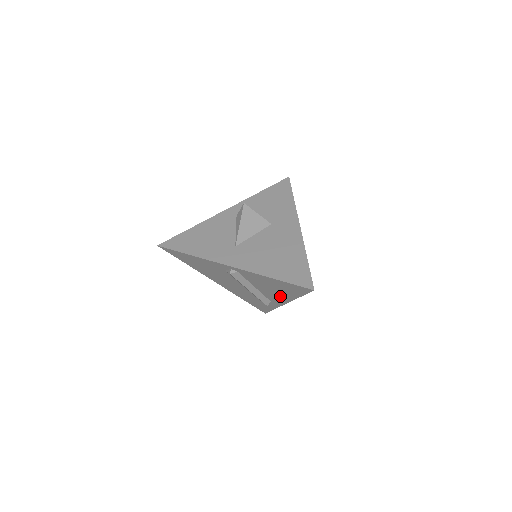
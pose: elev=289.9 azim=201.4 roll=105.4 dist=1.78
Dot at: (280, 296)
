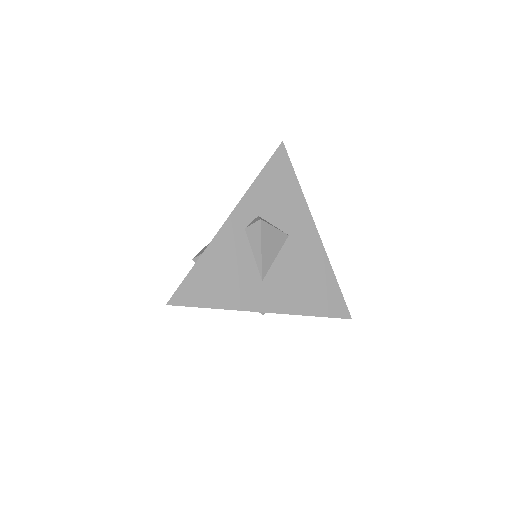
Dot at: occluded
